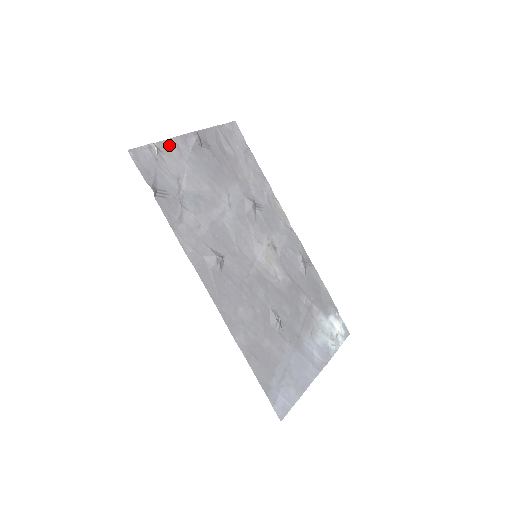
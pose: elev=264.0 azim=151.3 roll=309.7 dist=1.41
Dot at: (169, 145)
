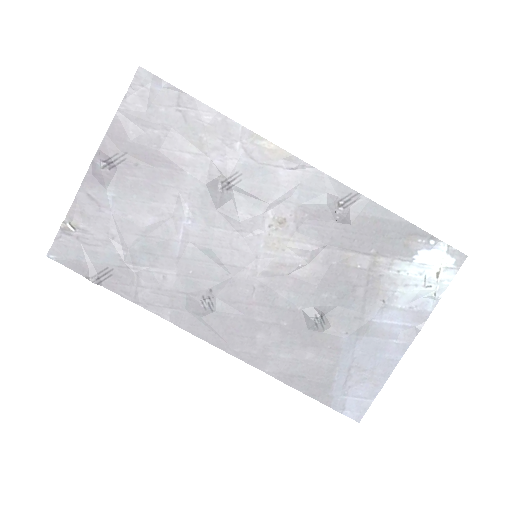
Dot at: (80, 205)
